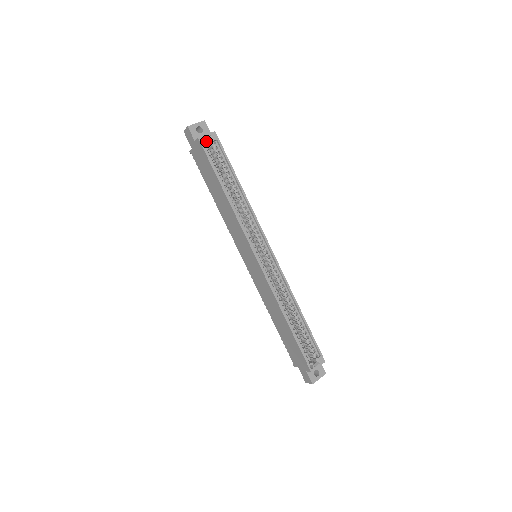
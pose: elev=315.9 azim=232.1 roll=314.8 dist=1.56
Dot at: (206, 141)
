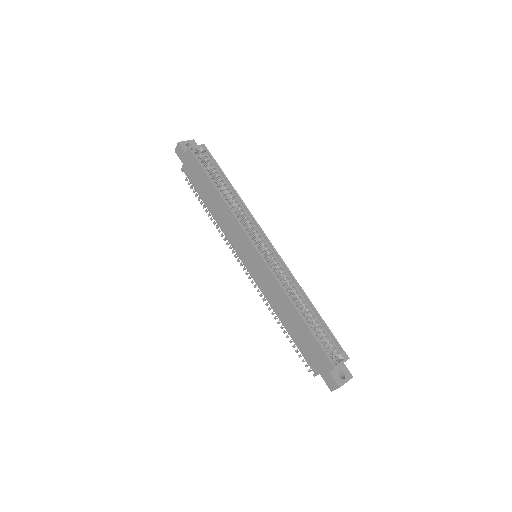
Dot at: (196, 151)
